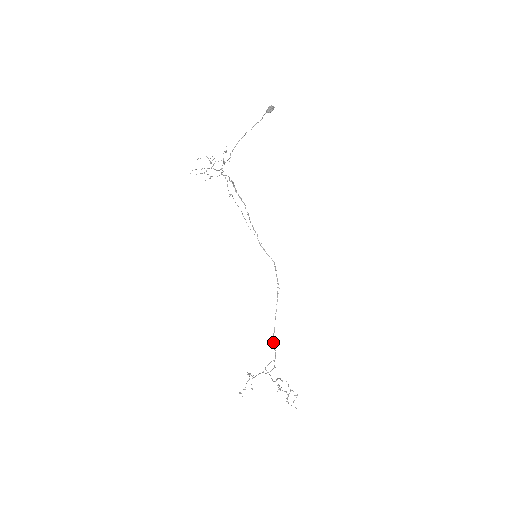
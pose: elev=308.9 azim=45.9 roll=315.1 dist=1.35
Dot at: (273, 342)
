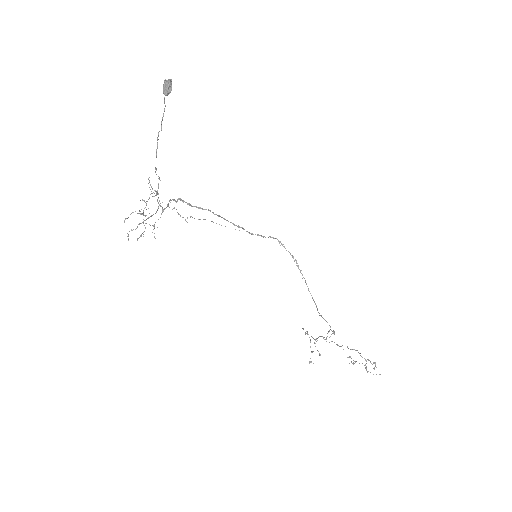
Dot at: (320, 315)
